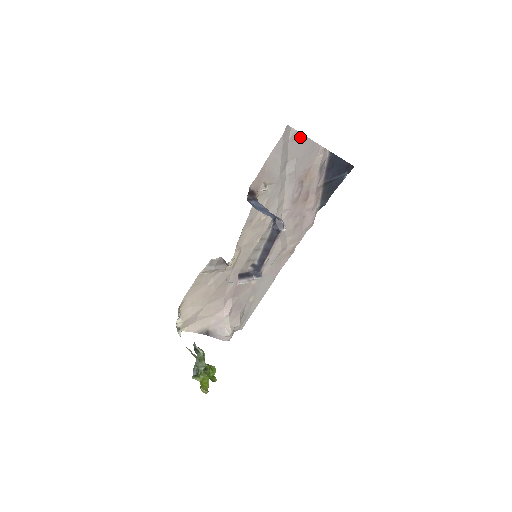
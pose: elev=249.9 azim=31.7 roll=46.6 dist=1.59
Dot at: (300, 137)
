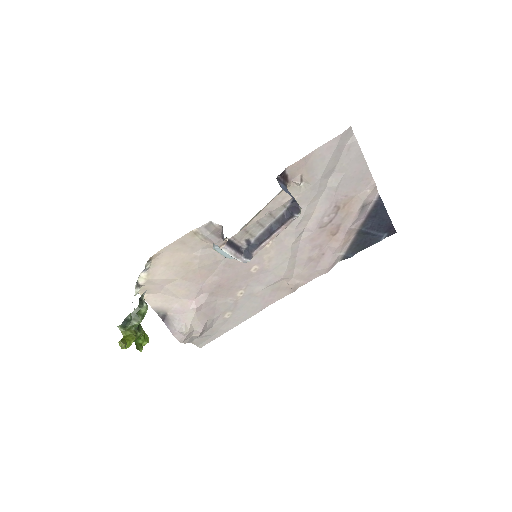
Dot at: (357, 152)
